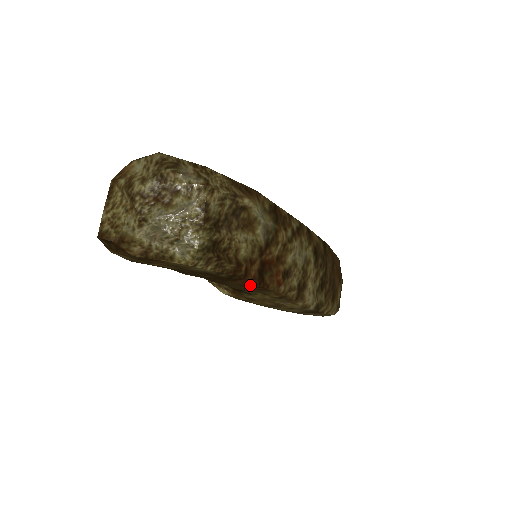
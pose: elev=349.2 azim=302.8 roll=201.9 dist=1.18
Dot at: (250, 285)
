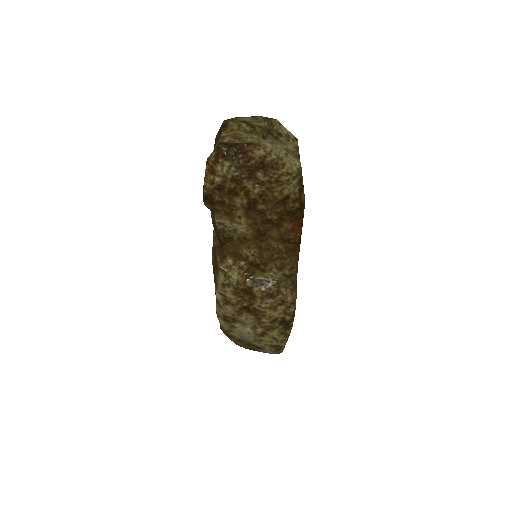
Dot at: (294, 235)
